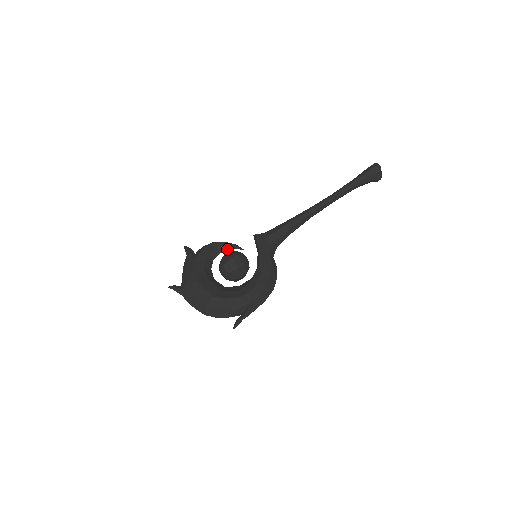
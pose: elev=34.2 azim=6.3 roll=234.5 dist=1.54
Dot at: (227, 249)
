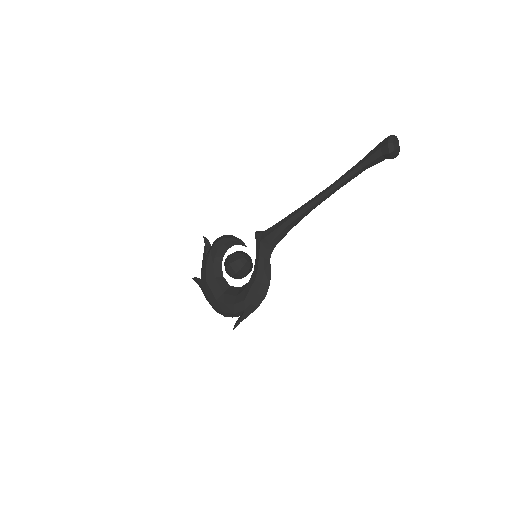
Dot at: occluded
